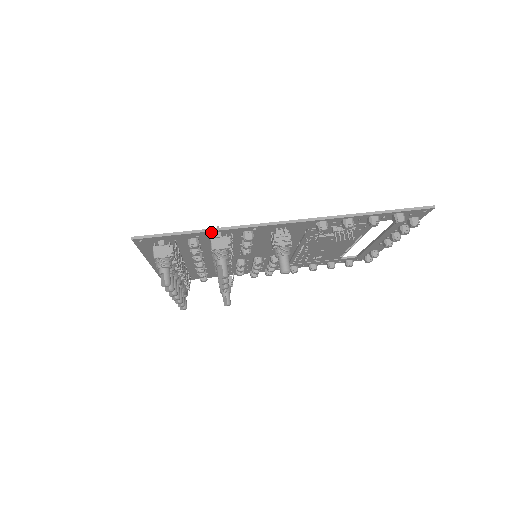
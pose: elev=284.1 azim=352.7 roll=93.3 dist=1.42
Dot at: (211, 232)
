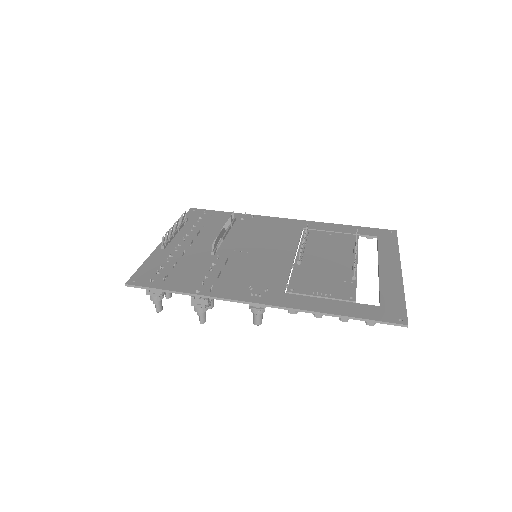
Dot at: (191, 293)
